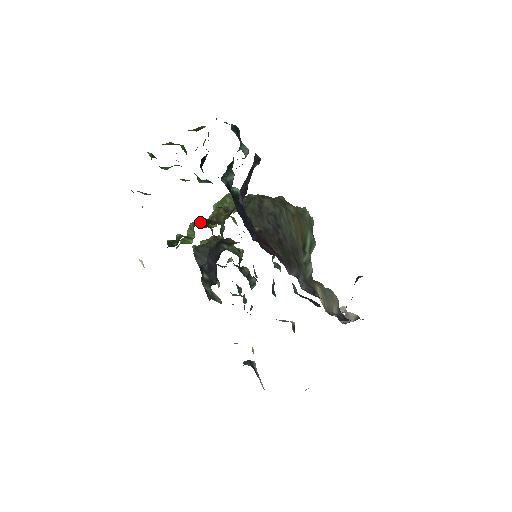
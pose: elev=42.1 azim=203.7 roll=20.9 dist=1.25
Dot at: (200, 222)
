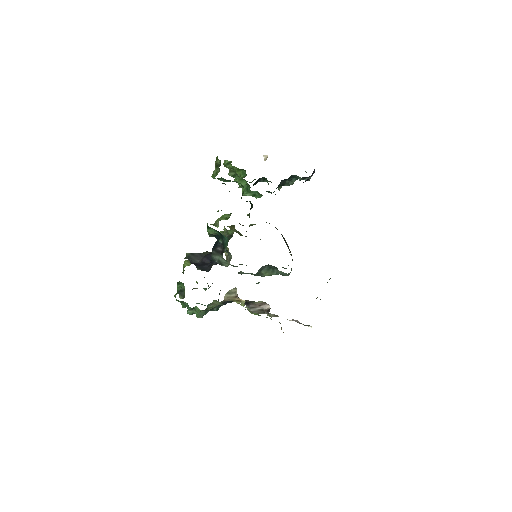
Dot at: occluded
